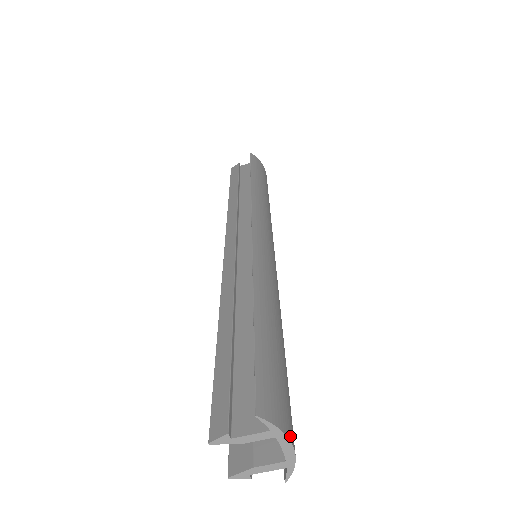
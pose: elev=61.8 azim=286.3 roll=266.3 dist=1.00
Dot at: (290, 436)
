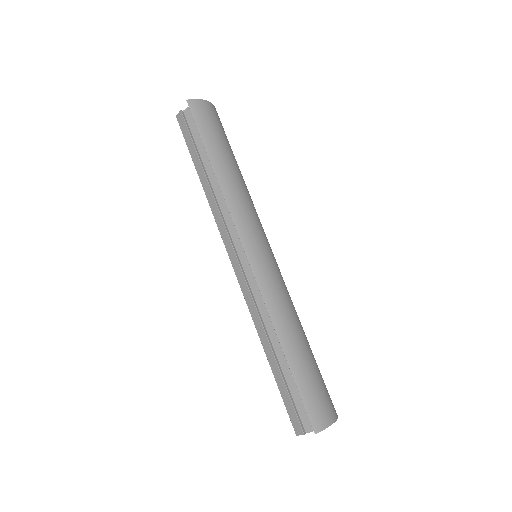
Dot at: (332, 420)
